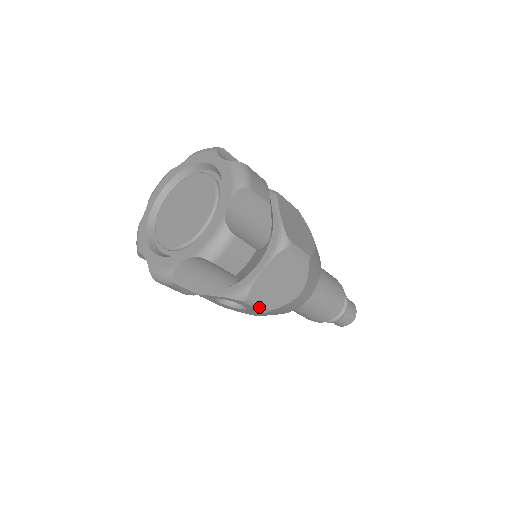
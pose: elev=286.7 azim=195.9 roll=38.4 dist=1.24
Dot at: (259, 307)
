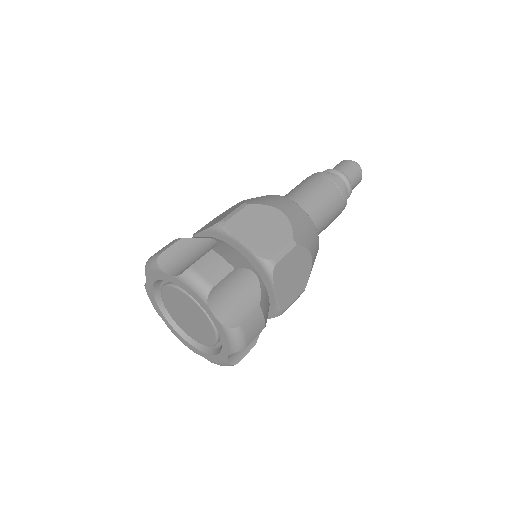
Dot at: (296, 299)
